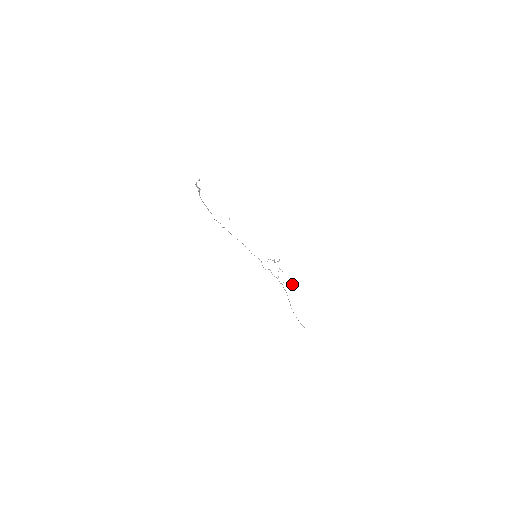
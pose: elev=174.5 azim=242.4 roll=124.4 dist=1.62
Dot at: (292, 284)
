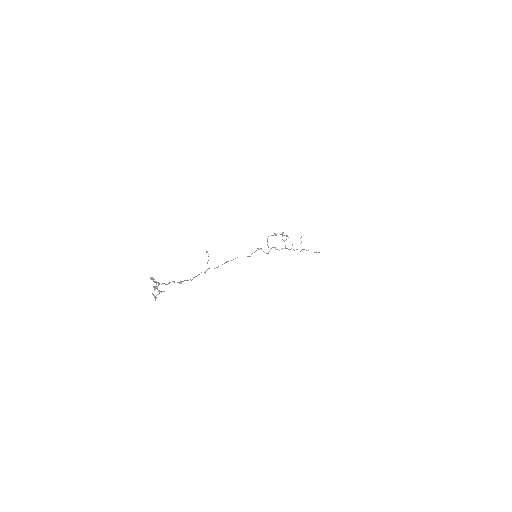
Dot at: (301, 236)
